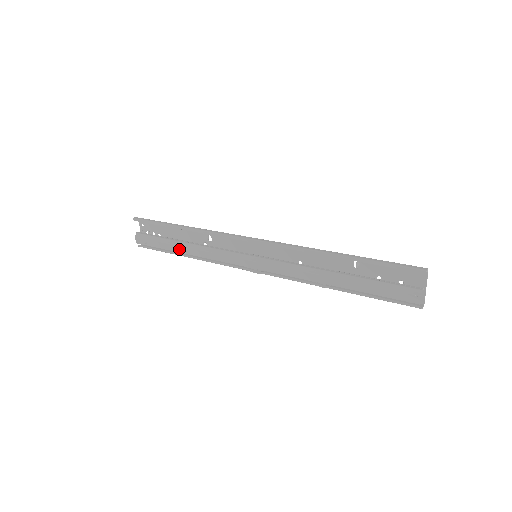
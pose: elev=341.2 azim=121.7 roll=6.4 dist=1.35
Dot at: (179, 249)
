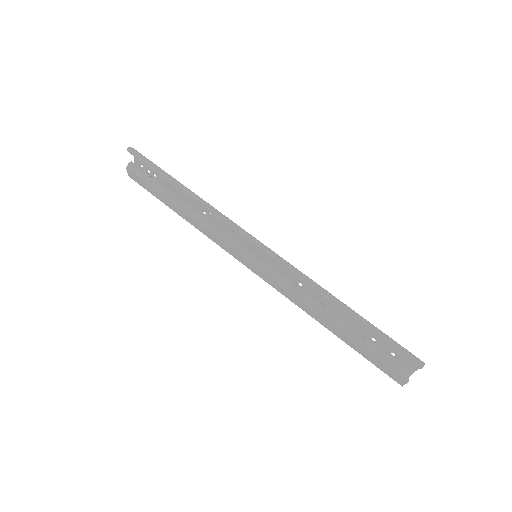
Dot at: (174, 206)
